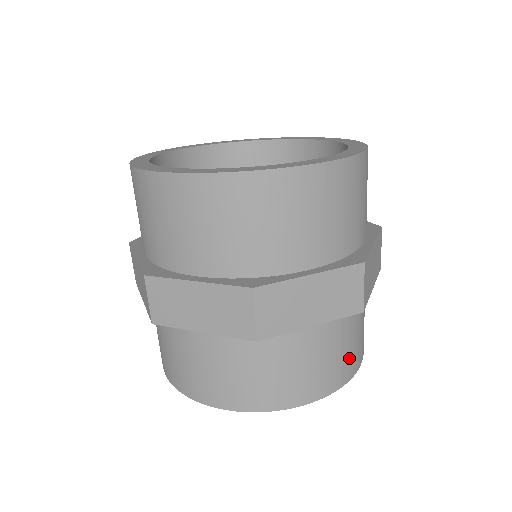
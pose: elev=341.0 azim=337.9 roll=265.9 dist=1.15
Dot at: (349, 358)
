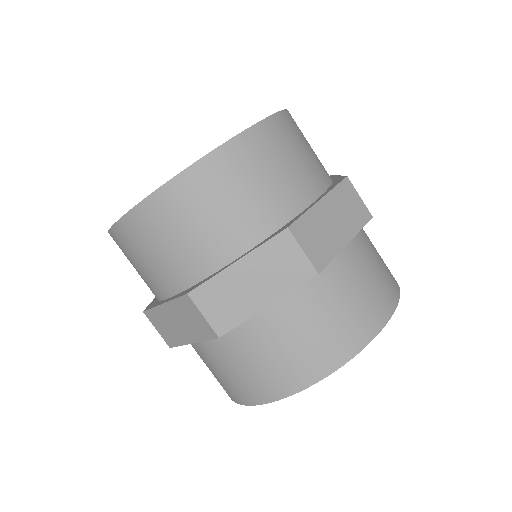
Dot at: (351, 323)
